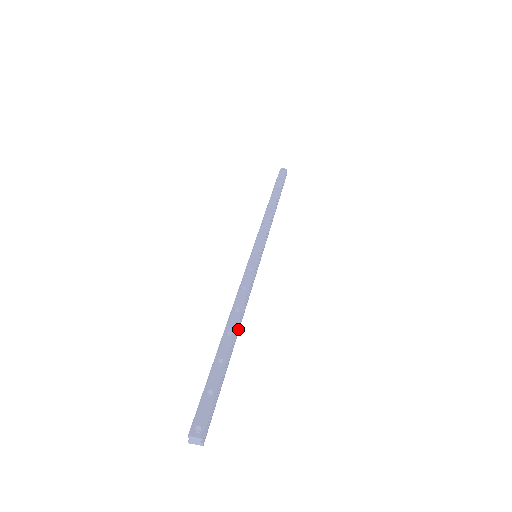
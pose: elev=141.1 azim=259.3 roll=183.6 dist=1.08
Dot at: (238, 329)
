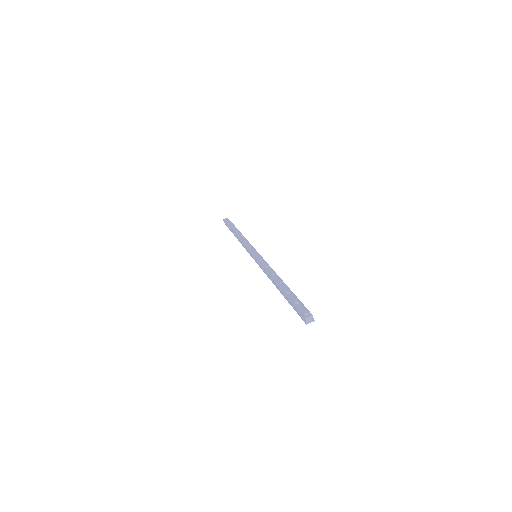
Dot at: occluded
